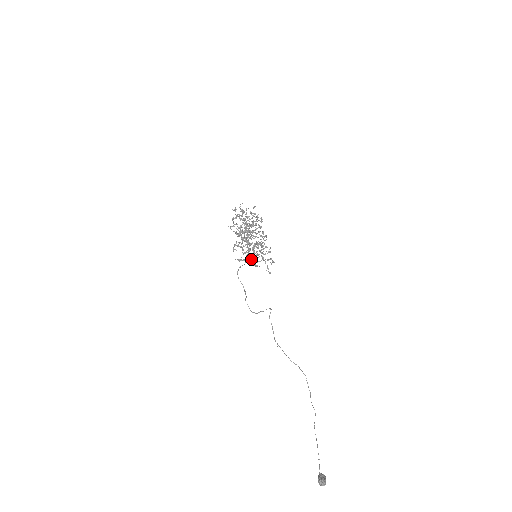
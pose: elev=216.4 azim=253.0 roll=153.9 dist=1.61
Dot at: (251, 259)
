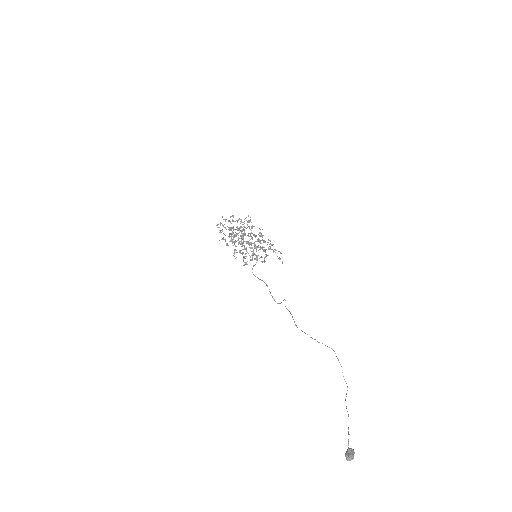
Dot at: (256, 258)
